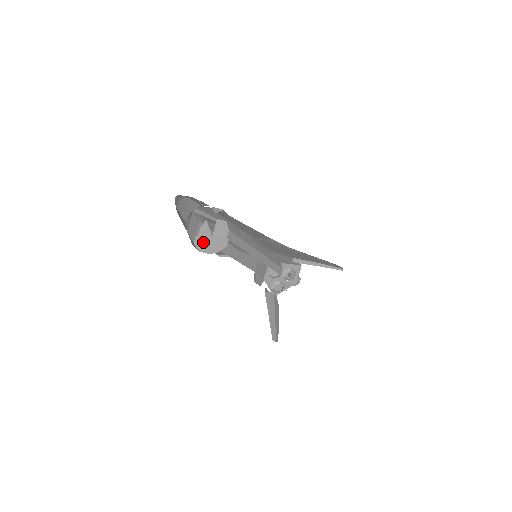
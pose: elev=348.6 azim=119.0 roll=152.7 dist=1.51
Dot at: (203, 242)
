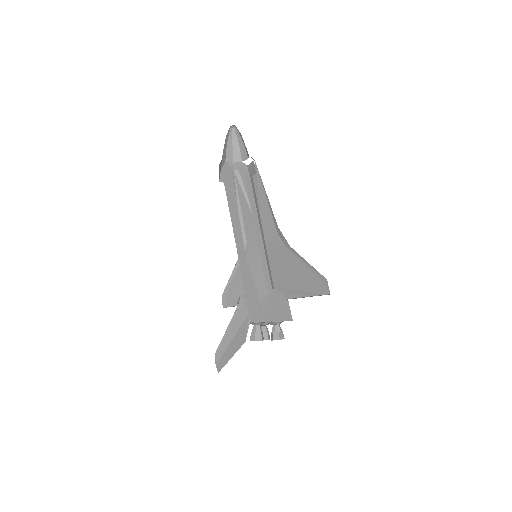
Dot at: occluded
